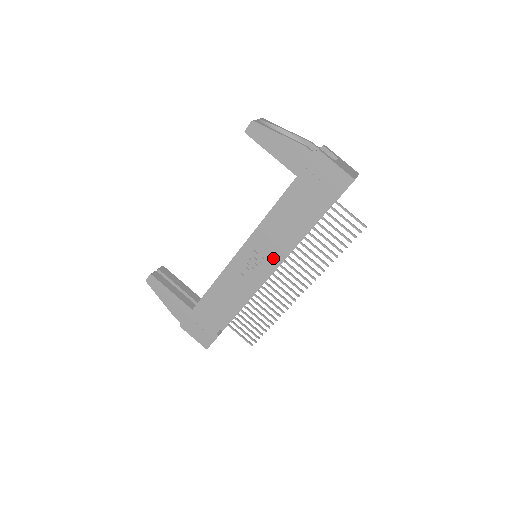
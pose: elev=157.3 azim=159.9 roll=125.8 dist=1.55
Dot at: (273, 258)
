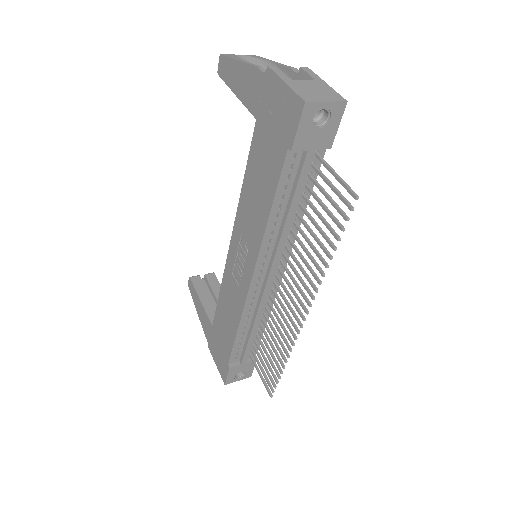
Dot at: (252, 254)
